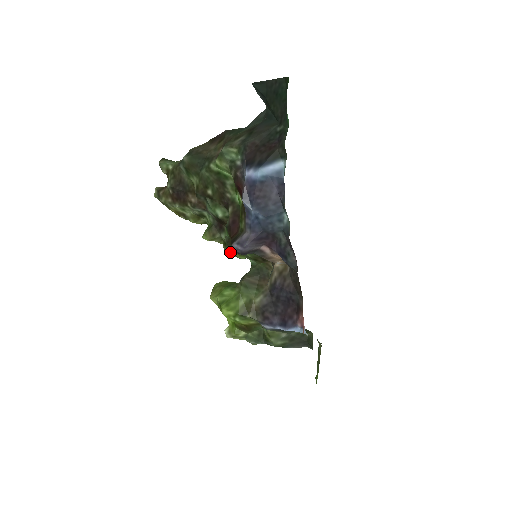
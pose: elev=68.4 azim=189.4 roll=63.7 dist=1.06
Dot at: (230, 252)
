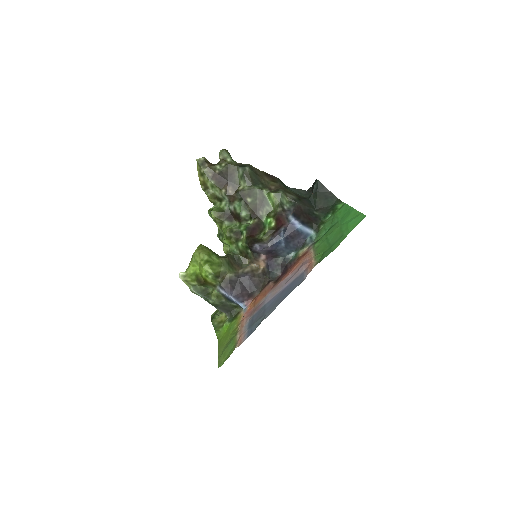
Dot at: (229, 237)
